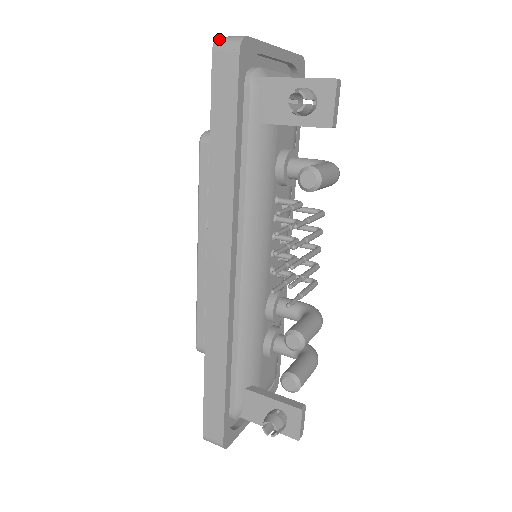
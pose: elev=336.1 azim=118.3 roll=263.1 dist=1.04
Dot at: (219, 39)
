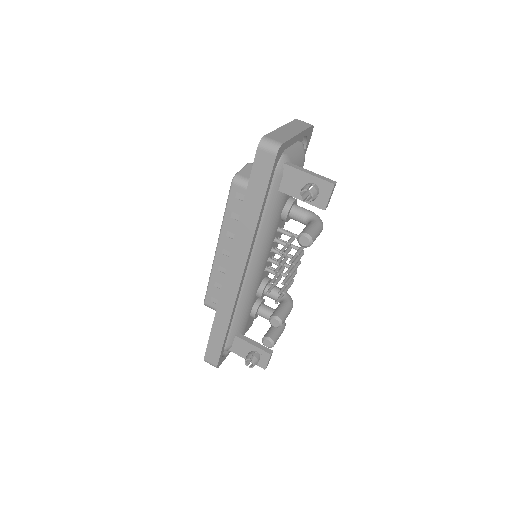
Dot at: (263, 141)
